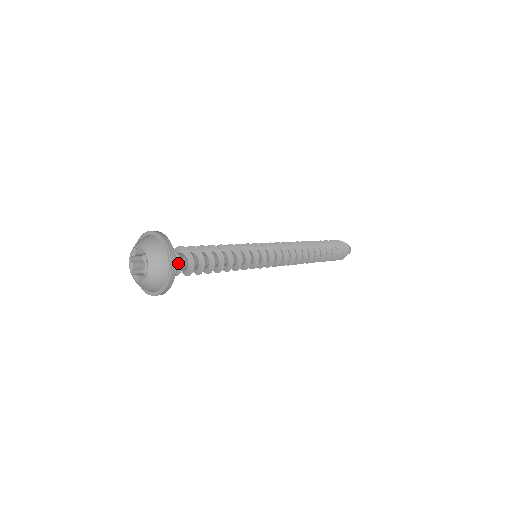
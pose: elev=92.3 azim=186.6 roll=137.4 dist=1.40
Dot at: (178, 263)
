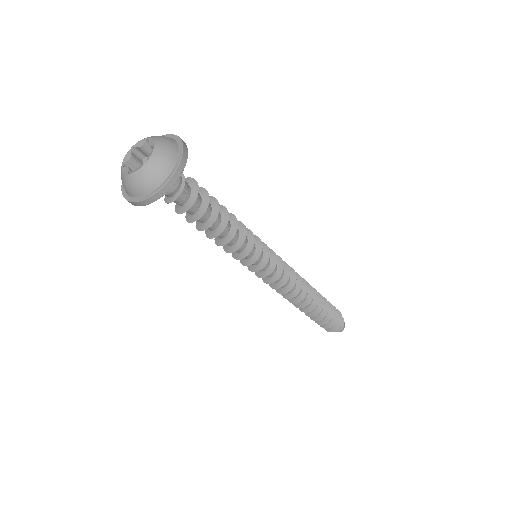
Dot at: (179, 188)
